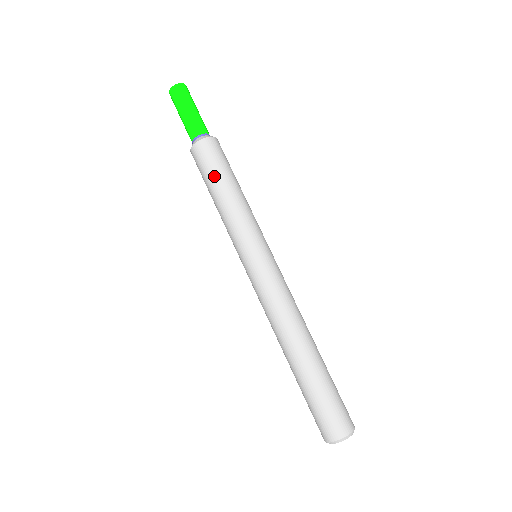
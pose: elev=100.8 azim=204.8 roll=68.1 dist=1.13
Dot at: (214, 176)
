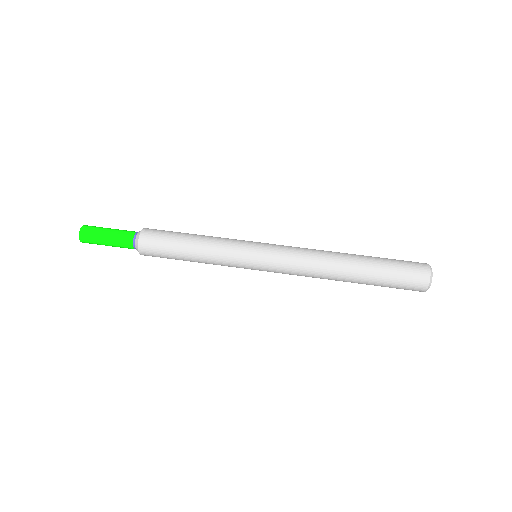
Dot at: (174, 254)
